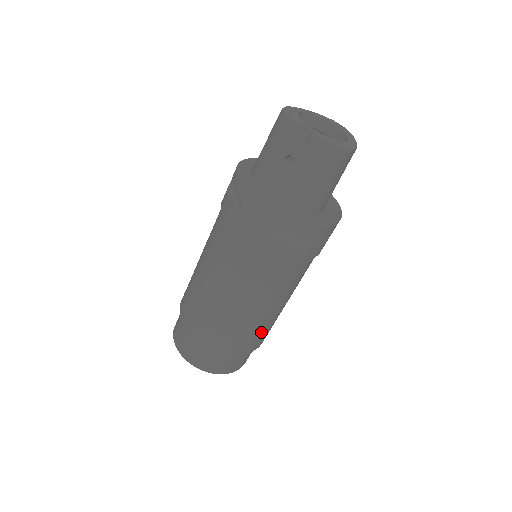
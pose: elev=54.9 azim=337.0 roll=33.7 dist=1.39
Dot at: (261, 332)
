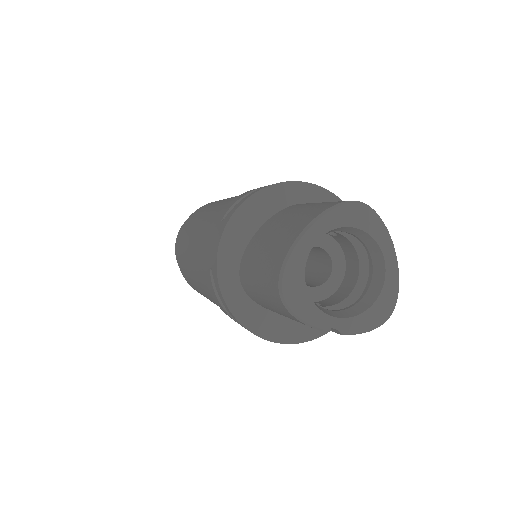
Dot at: occluded
